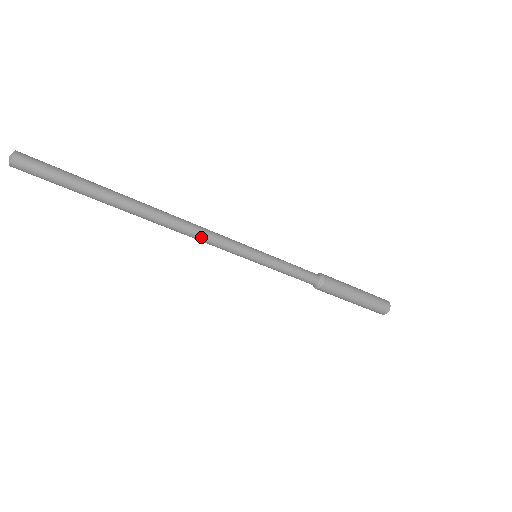
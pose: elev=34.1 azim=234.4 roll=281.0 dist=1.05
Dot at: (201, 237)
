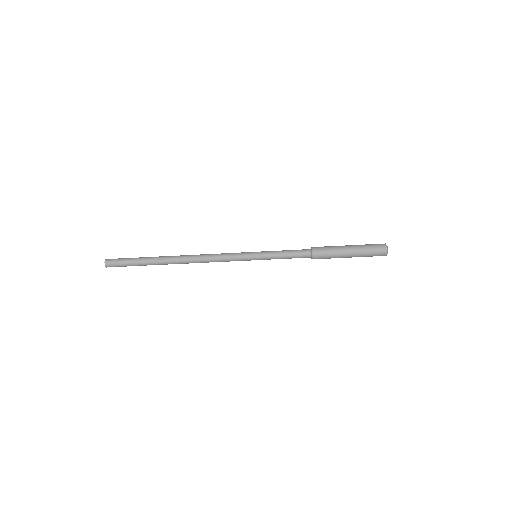
Dot at: (213, 256)
